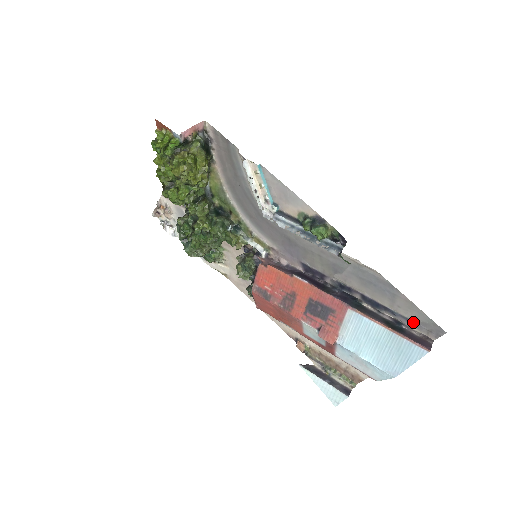
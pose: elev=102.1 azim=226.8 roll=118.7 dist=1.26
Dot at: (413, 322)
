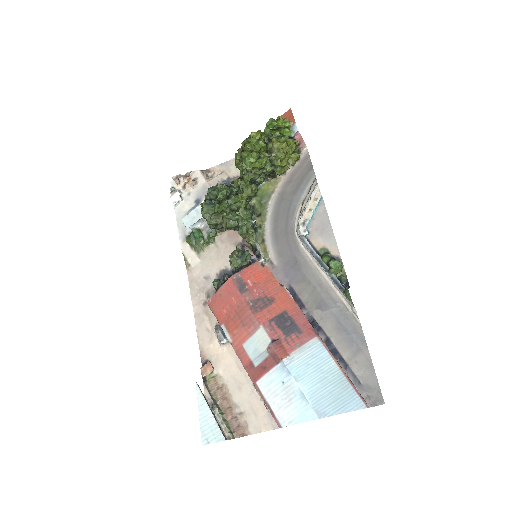
Dot at: (359, 382)
